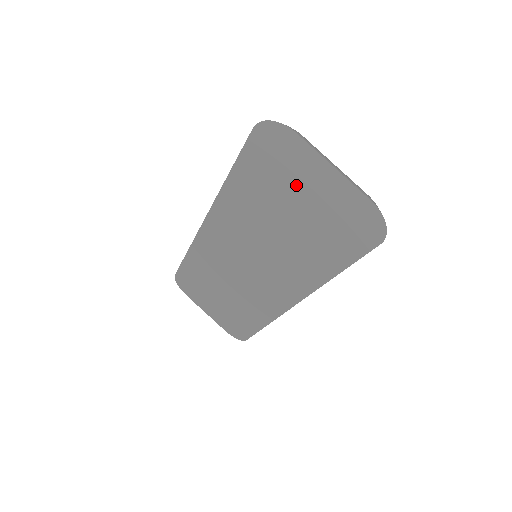
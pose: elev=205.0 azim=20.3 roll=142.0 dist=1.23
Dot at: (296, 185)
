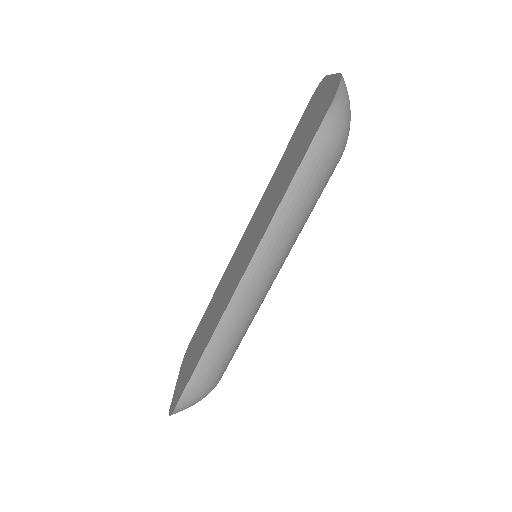
Dot at: (309, 117)
